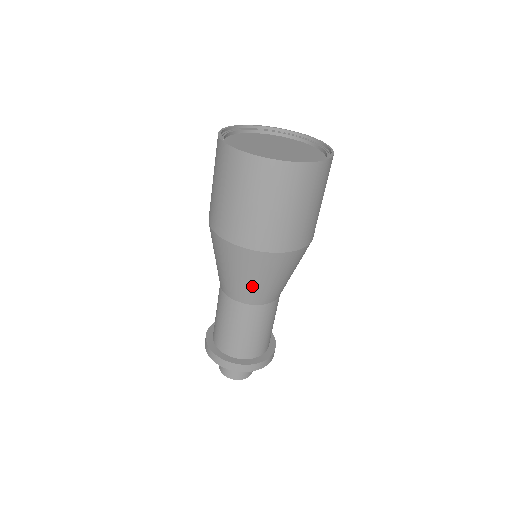
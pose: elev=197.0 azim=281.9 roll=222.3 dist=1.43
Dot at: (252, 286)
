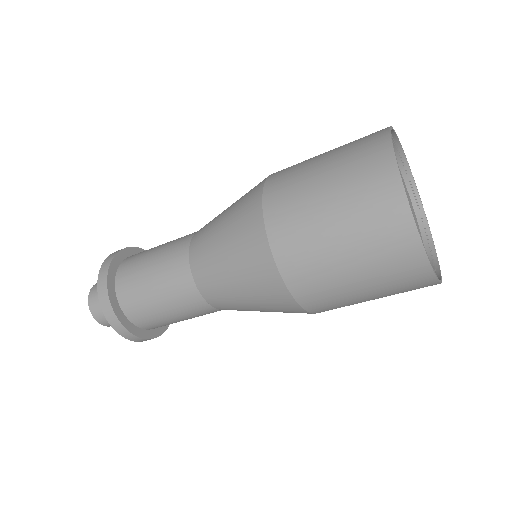
Dot at: occluded
